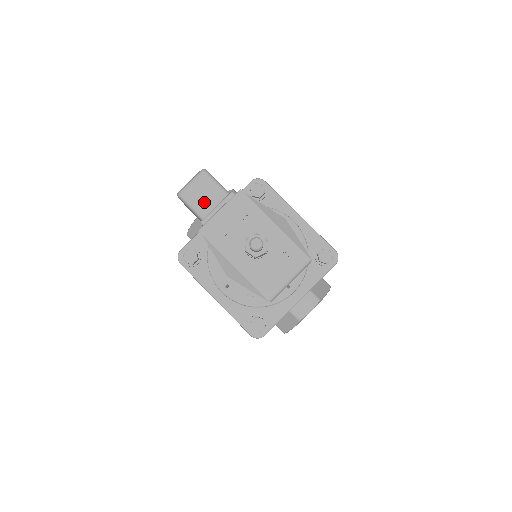
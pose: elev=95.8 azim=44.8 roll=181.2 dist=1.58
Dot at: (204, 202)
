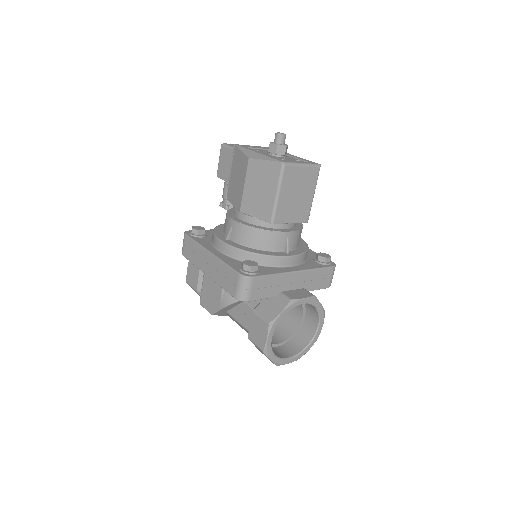
Dot at: occluded
